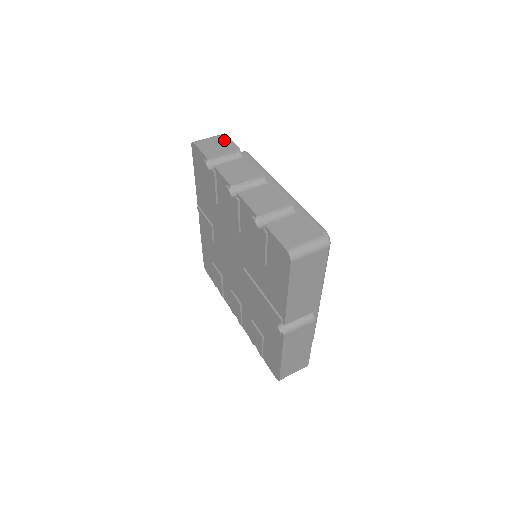
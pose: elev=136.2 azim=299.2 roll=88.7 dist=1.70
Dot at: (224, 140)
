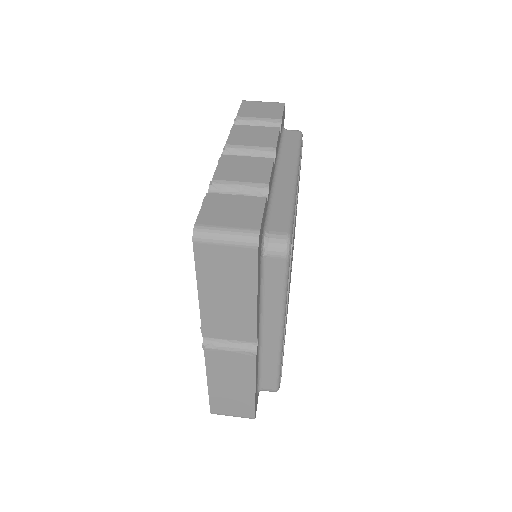
Dot at: (275, 107)
